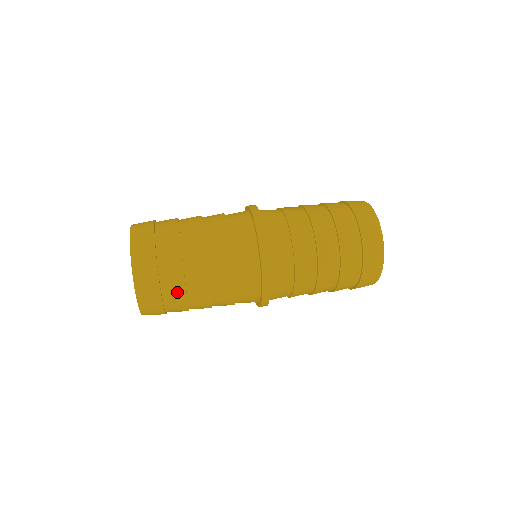
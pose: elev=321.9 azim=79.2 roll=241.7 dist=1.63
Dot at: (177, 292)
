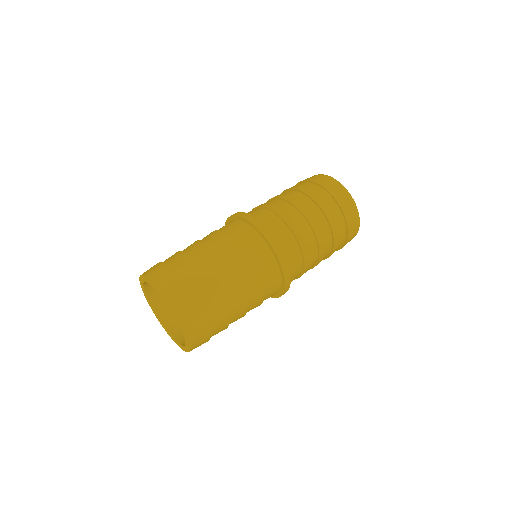
Dot at: (208, 292)
